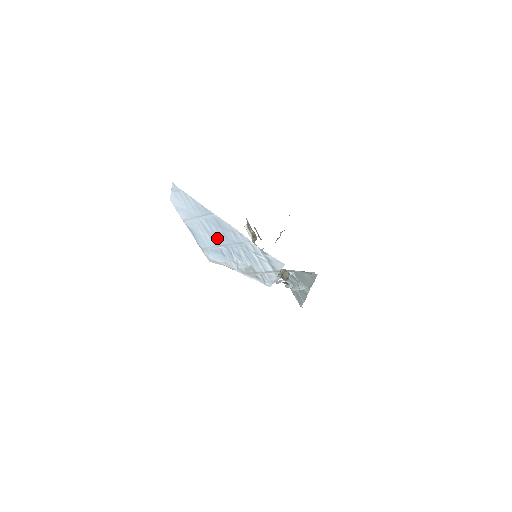
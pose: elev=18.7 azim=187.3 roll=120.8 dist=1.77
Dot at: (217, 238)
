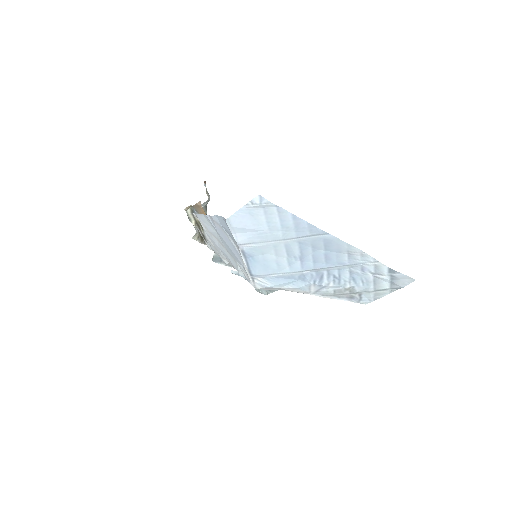
Dot at: (306, 262)
